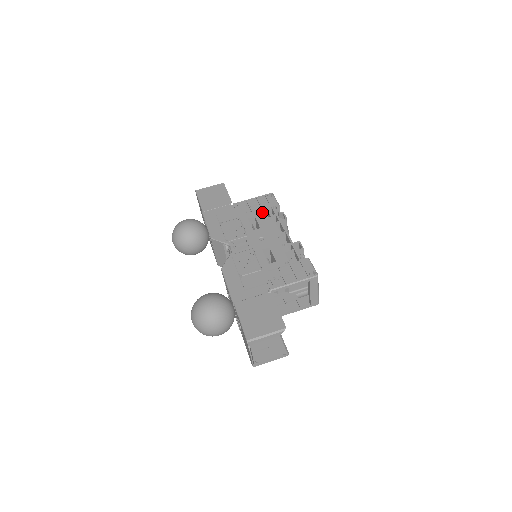
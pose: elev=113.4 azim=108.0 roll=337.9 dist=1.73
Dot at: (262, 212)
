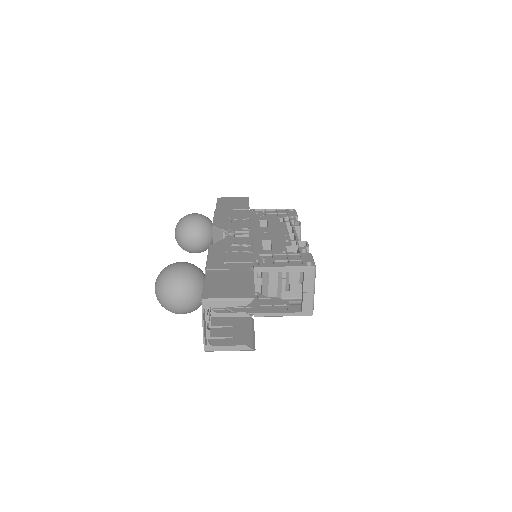
Dot at: (277, 218)
